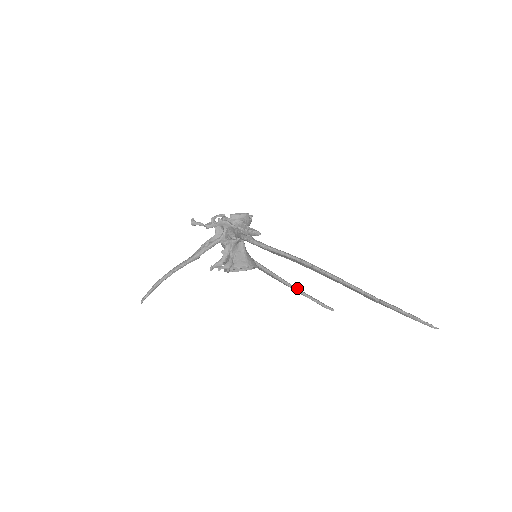
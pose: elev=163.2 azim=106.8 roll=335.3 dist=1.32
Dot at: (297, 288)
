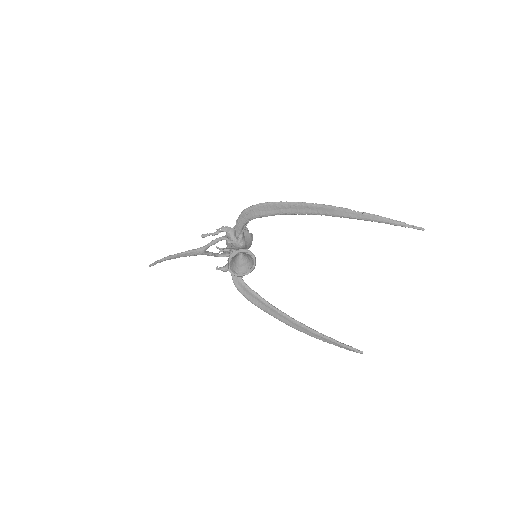
Dot at: (316, 332)
